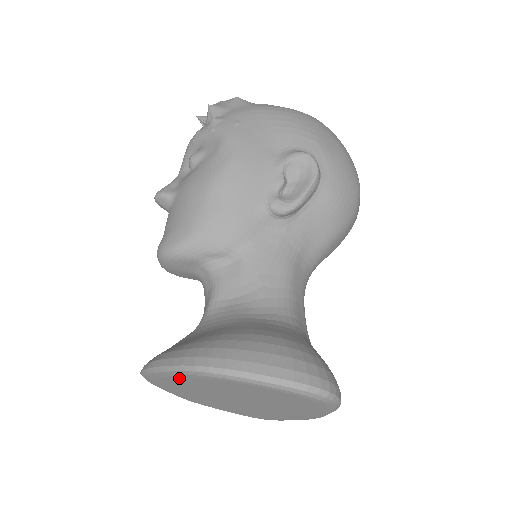
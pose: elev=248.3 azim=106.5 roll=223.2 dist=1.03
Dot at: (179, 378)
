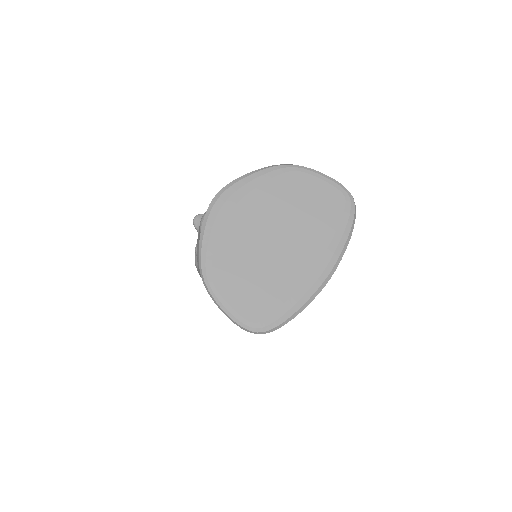
Dot at: (261, 181)
